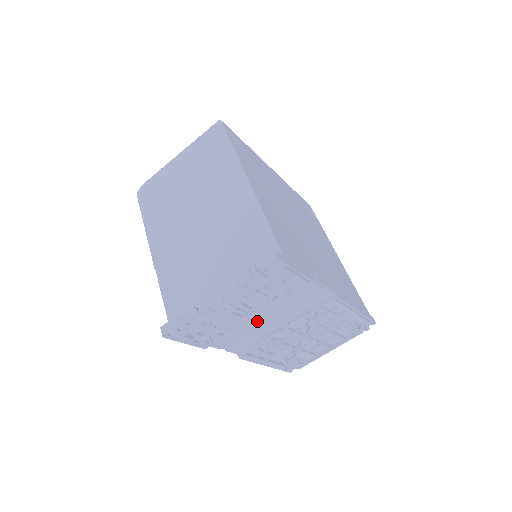
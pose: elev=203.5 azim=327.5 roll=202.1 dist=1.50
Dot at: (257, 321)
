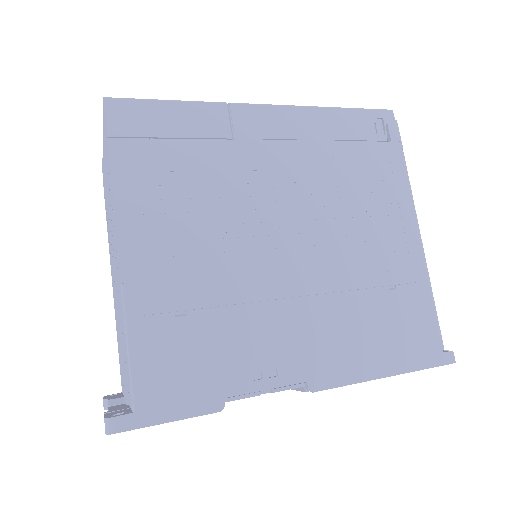
Dot at: occluded
